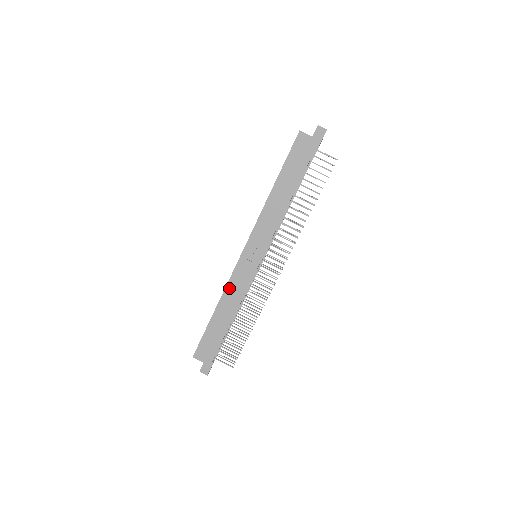
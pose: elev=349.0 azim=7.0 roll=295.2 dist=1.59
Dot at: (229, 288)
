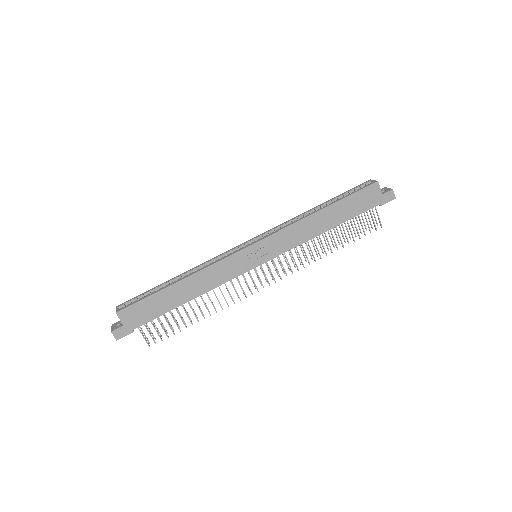
Dot at: (211, 269)
